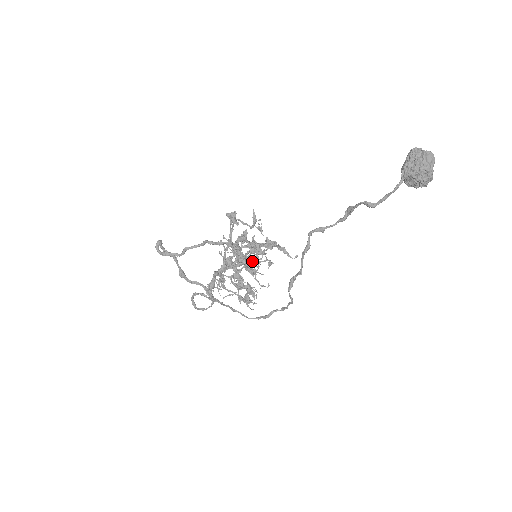
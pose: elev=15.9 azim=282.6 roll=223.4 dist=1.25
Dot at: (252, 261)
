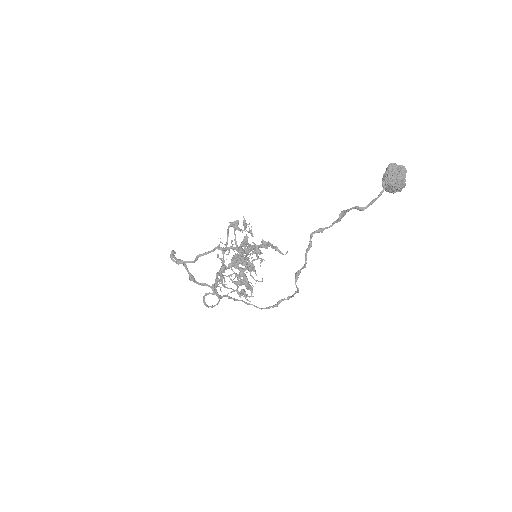
Dot at: (245, 260)
